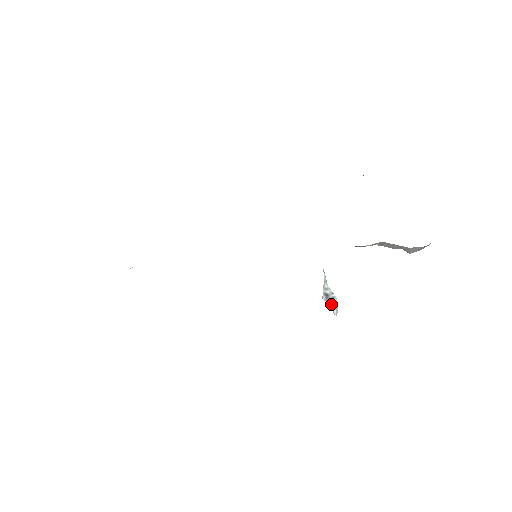
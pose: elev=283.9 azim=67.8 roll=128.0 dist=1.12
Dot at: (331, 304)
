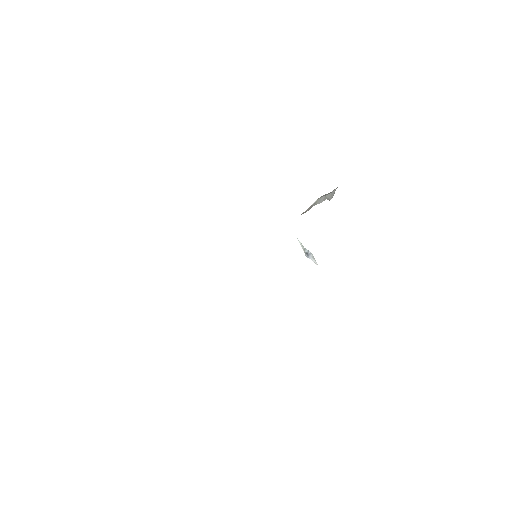
Dot at: (311, 259)
